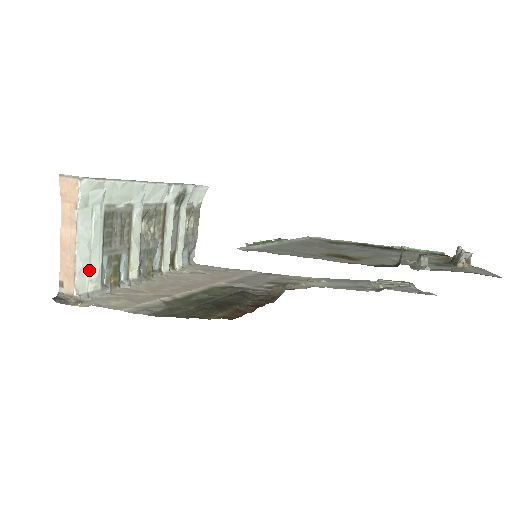
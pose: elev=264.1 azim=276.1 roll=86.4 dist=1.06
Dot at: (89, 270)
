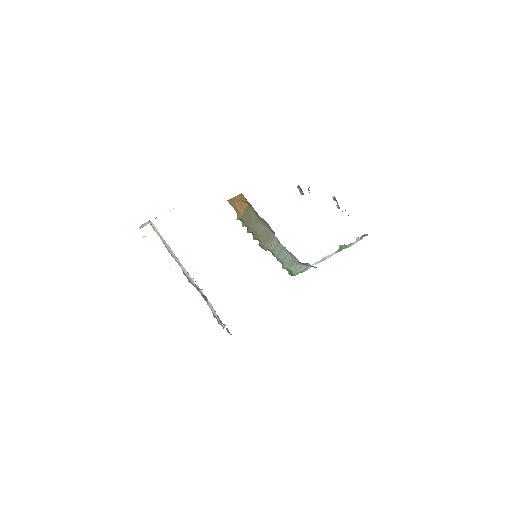
Dot at: occluded
